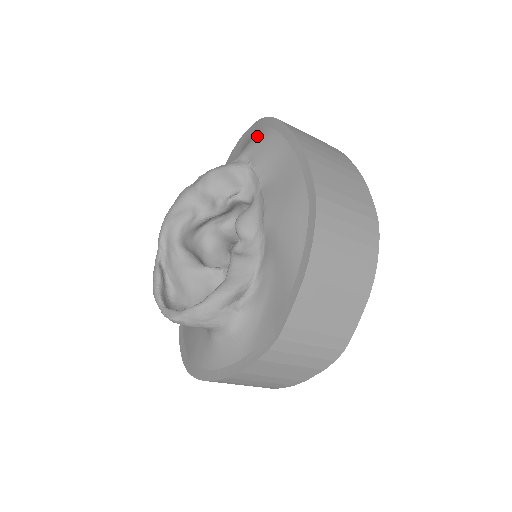
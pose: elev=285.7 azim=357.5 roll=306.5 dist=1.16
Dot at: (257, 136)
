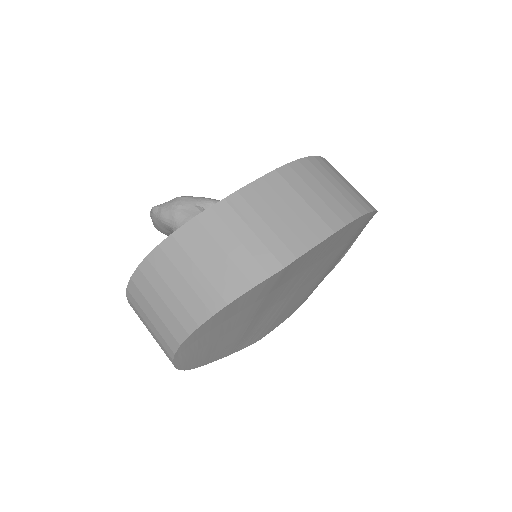
Dot at: occluded
